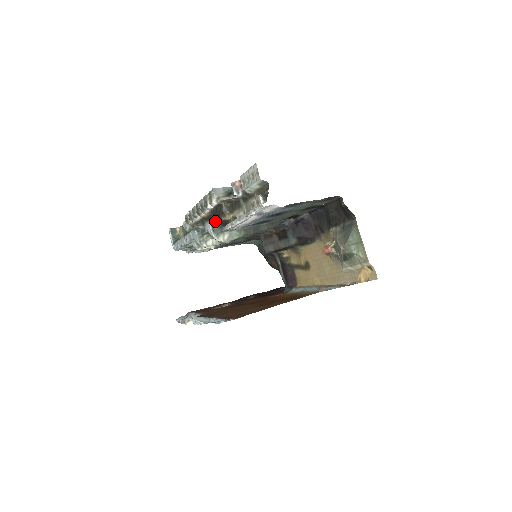
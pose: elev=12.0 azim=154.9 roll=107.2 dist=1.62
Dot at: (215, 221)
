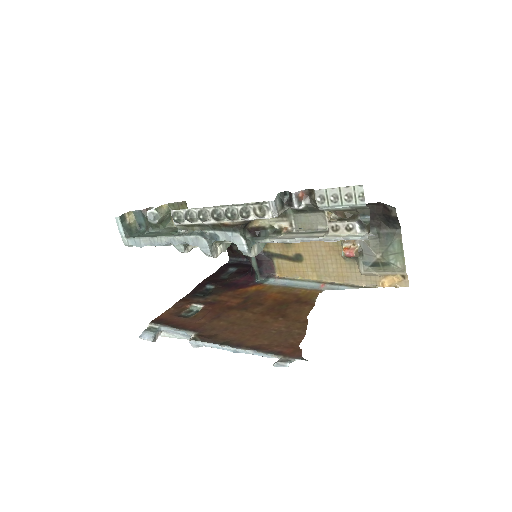
Dot at: (244, 231)
